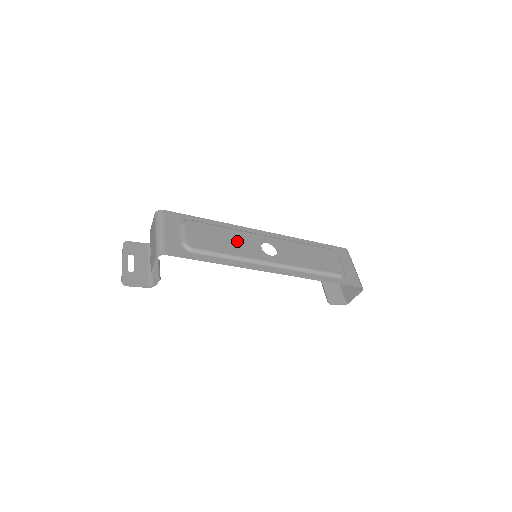
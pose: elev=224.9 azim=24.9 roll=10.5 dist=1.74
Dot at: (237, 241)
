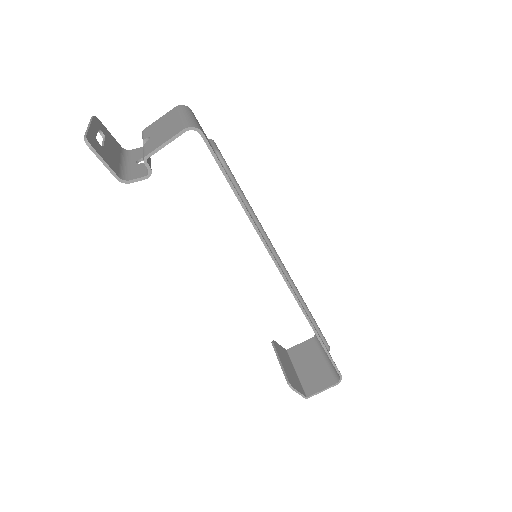
Dot at: occluded
